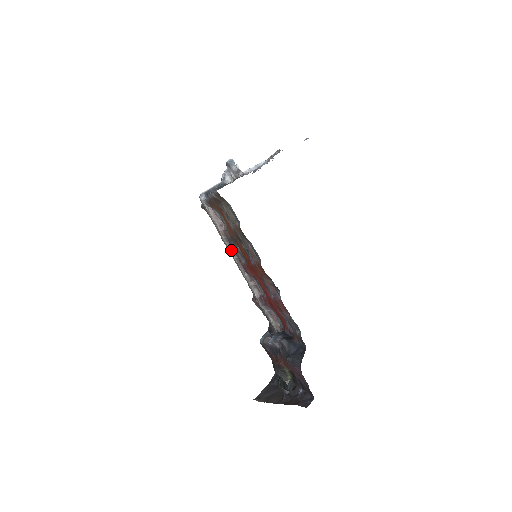
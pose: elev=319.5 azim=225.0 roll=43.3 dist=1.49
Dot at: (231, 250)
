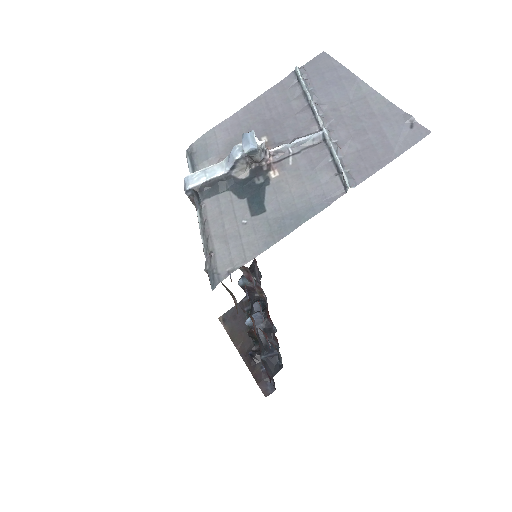
Dot at: occluded
